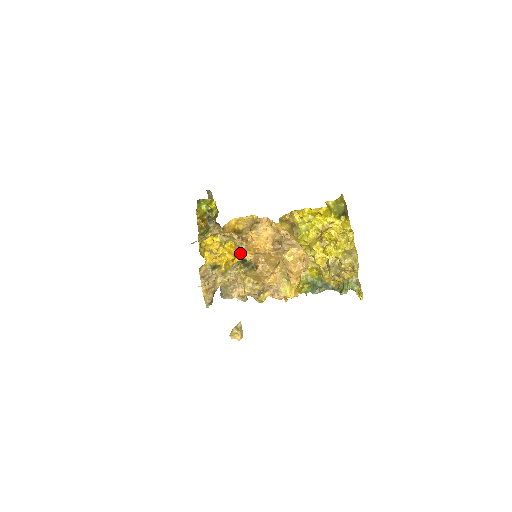
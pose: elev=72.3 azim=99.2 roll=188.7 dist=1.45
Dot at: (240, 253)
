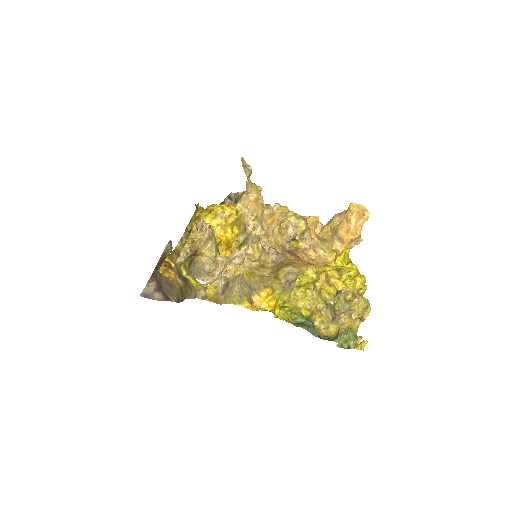
Dot at: occluded
